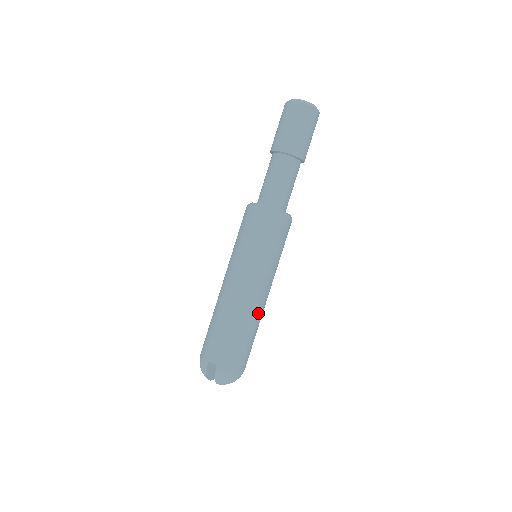
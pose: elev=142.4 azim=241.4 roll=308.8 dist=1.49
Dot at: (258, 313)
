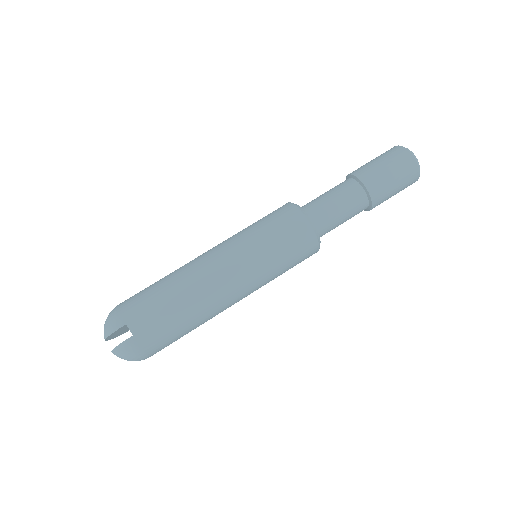
Dot at: (216, 314)
